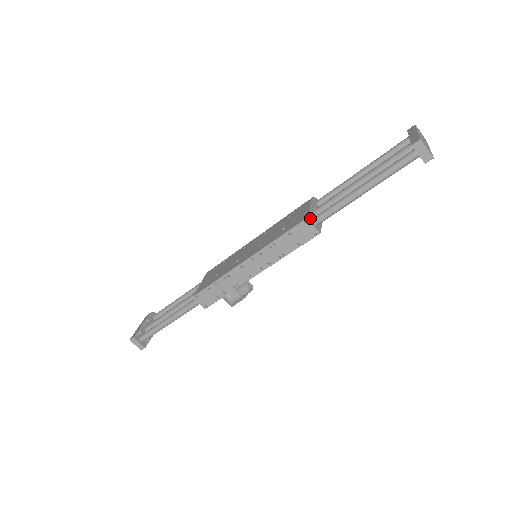
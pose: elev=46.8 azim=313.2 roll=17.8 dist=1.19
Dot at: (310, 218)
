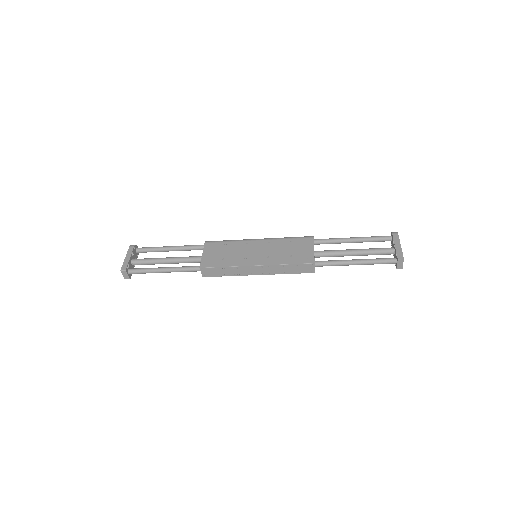
Dot at: (315, 262)
